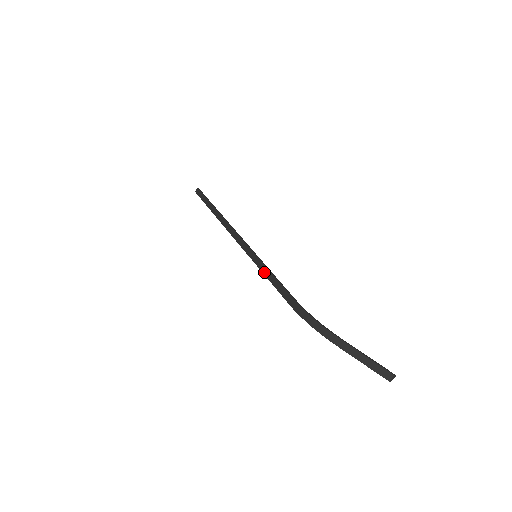
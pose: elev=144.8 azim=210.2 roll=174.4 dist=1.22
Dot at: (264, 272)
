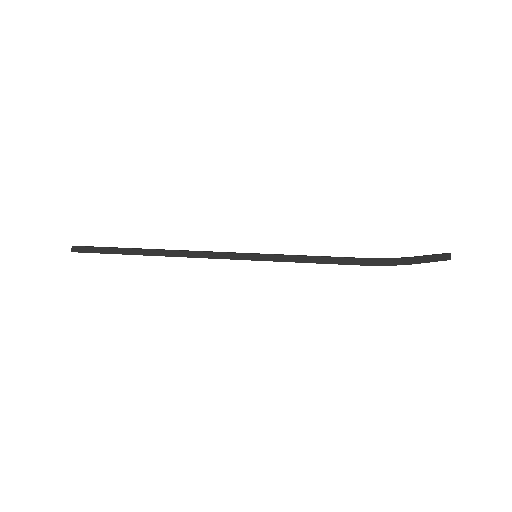
Dot at: (293, 260)
